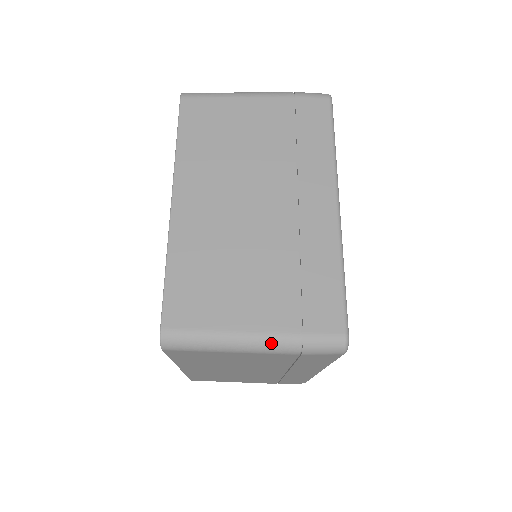
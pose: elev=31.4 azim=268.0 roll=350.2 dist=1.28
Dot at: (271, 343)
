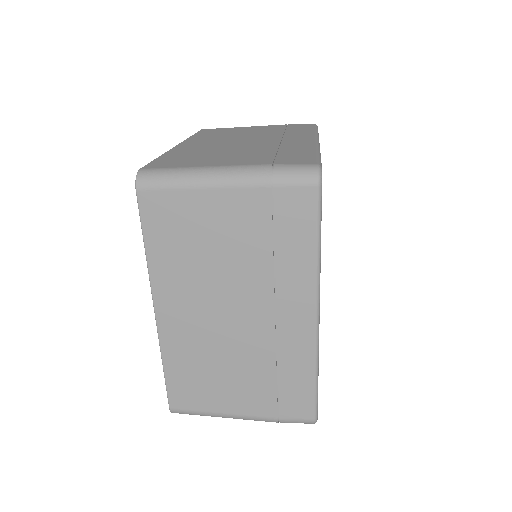
Dot at: (255, 420)
